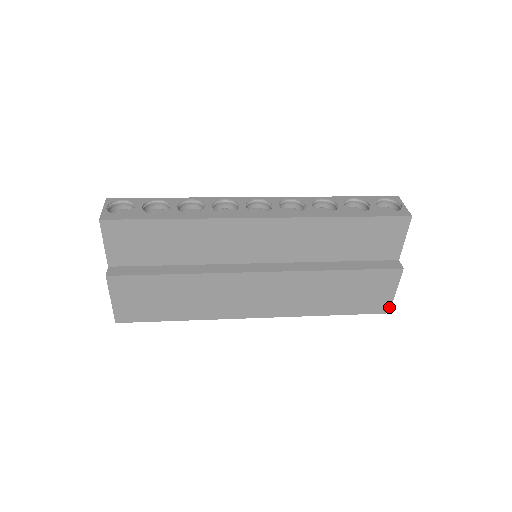
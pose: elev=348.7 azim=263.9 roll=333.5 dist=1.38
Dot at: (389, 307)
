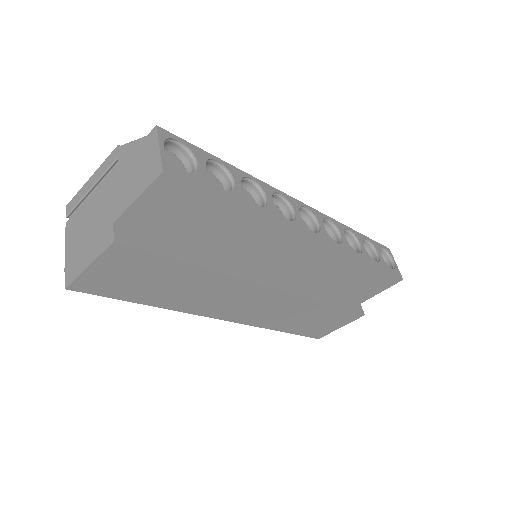
Dot at: (324, 335)
